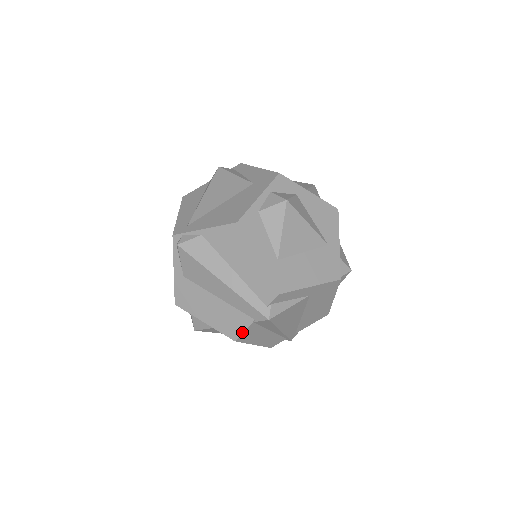
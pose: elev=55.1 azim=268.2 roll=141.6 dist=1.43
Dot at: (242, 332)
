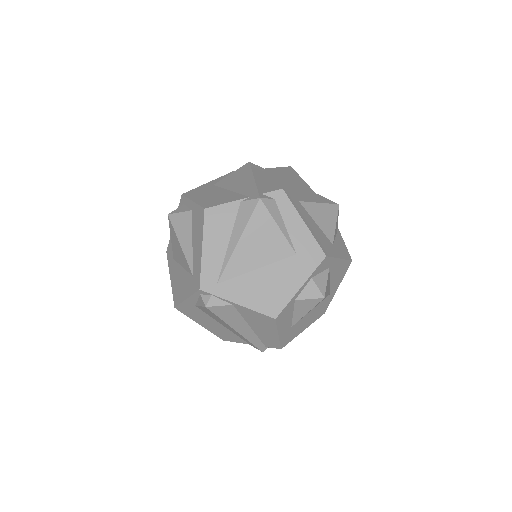
Dot at: occluded
